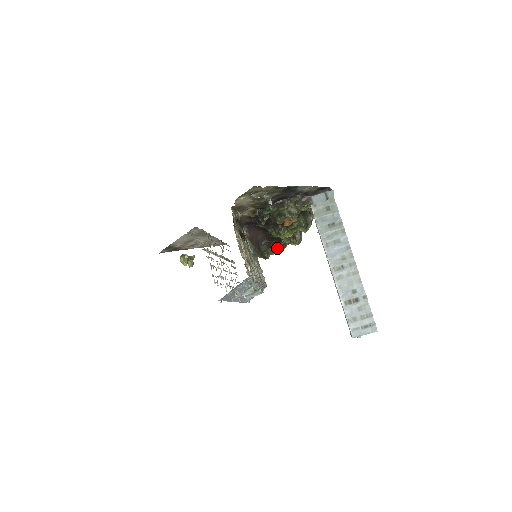
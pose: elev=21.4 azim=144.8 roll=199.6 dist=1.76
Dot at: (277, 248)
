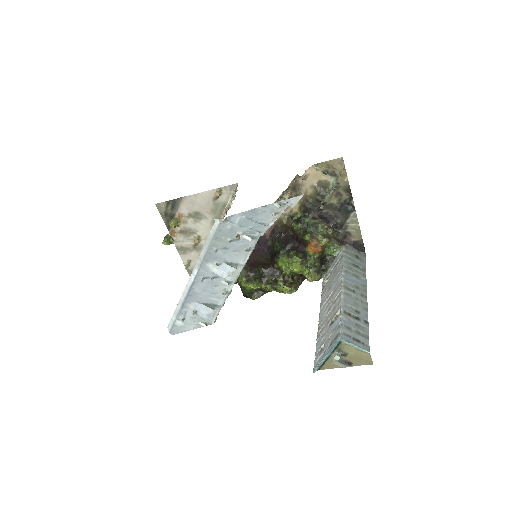
Dot at: (265, 284)
